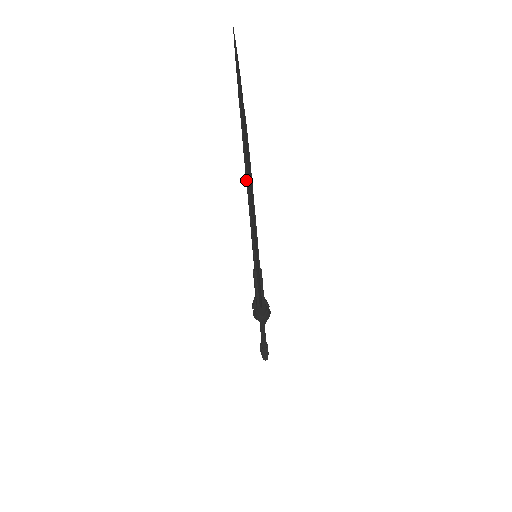
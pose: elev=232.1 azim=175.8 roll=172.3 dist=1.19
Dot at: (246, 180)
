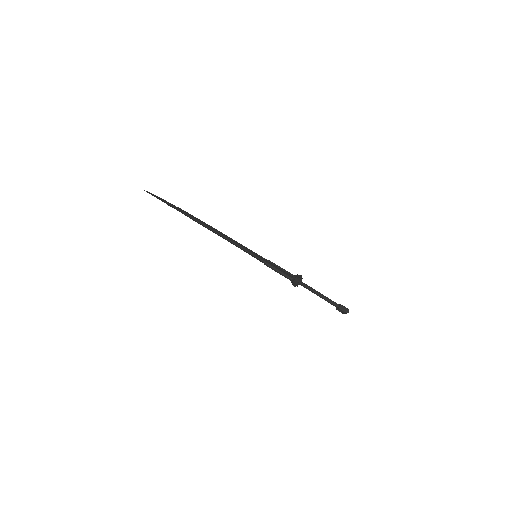
Dot at: (206, 227)
